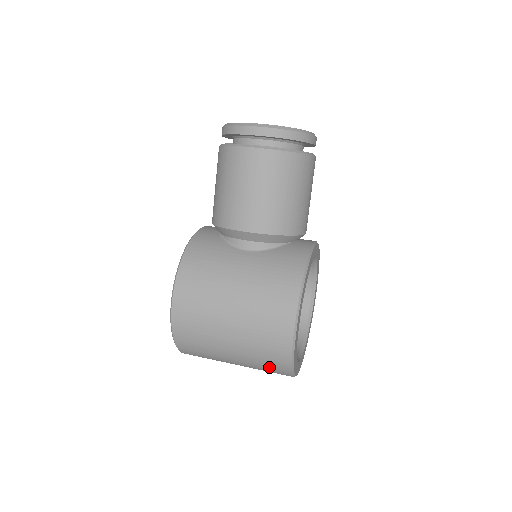
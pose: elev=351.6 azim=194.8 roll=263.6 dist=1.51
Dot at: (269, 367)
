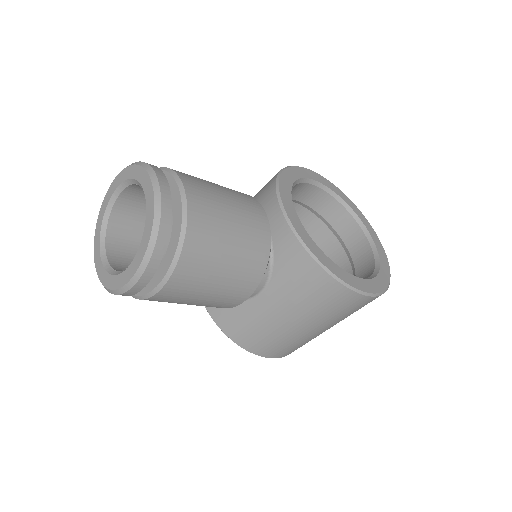
Dot at: occluded
